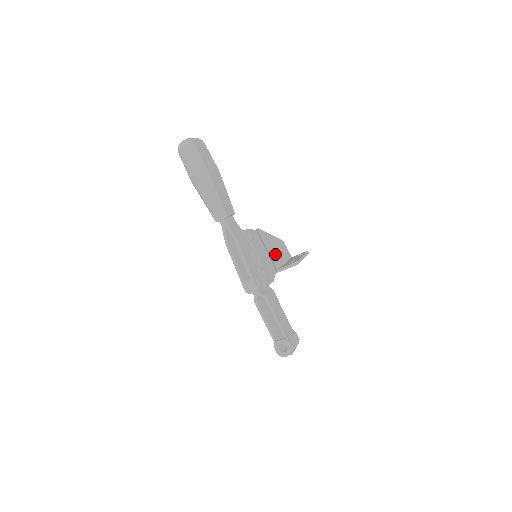
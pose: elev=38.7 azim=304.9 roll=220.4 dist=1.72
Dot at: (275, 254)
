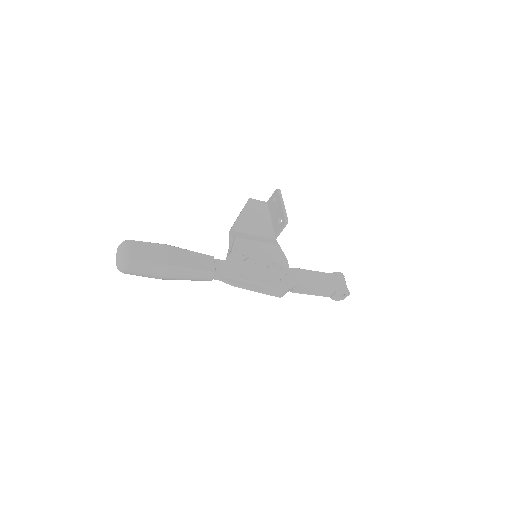
Dot at: (260, 226)
